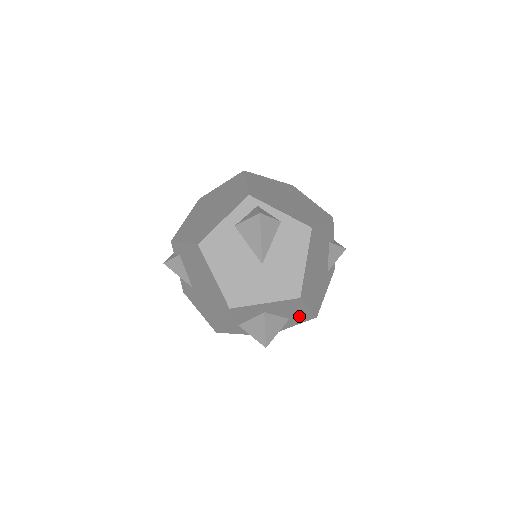
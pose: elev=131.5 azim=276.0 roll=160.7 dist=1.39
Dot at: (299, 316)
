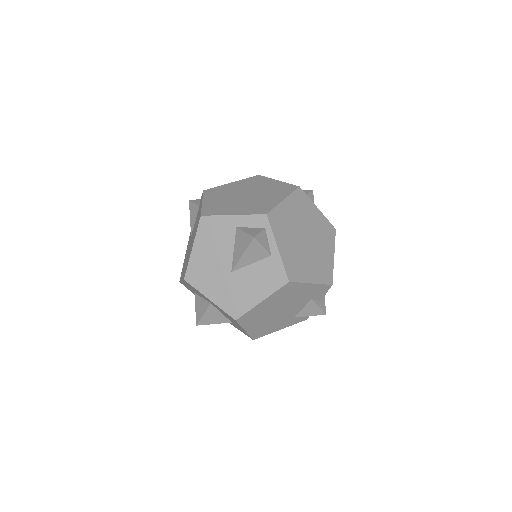
Dot at: (239, 328)
